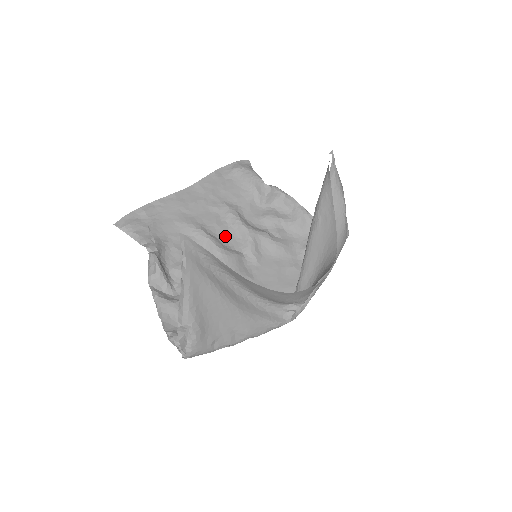
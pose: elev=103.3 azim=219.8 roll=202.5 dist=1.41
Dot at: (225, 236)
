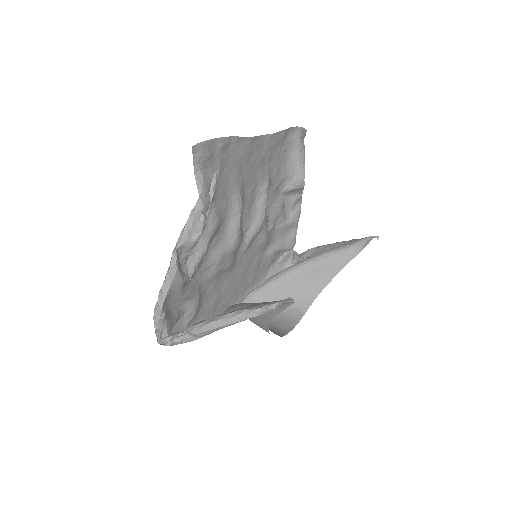
Dot at: (247, 212)
